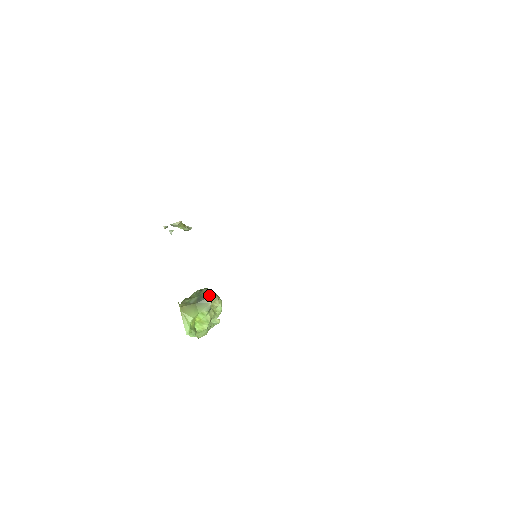
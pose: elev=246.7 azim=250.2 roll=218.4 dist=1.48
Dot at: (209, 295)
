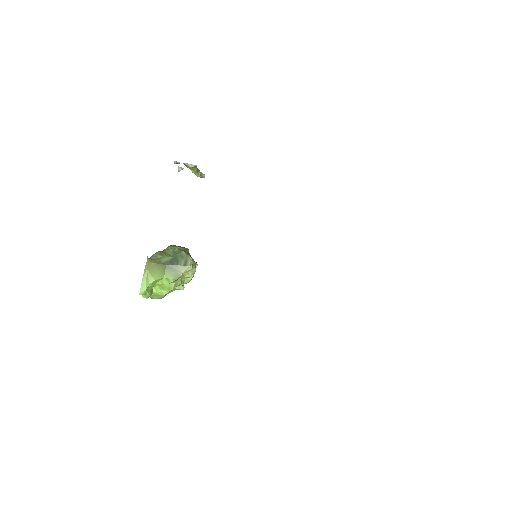
Dot at: (185, 263)
